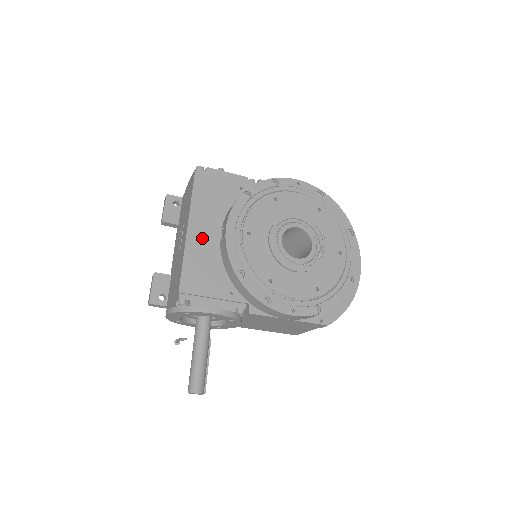
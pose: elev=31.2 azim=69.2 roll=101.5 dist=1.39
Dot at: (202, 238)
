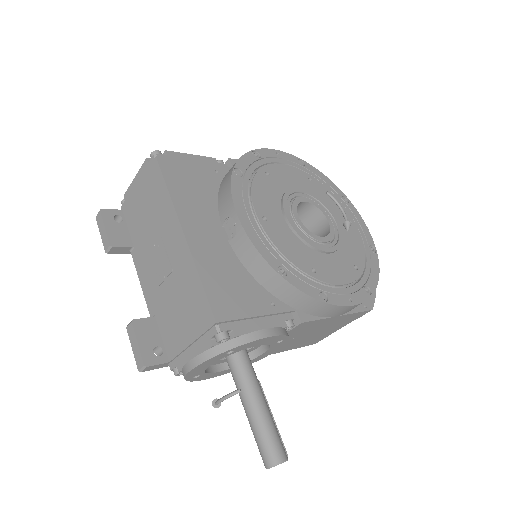
Dot at: (206, 241)
